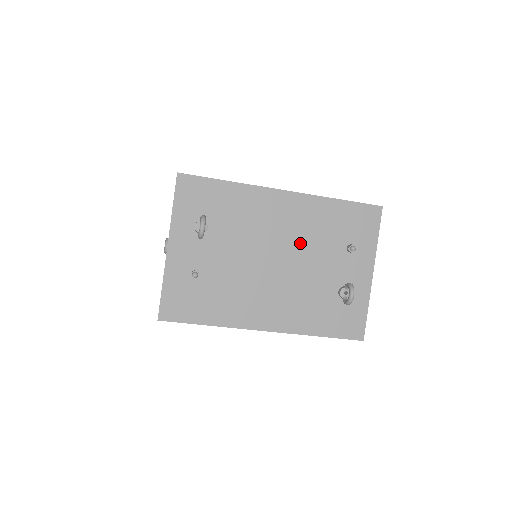
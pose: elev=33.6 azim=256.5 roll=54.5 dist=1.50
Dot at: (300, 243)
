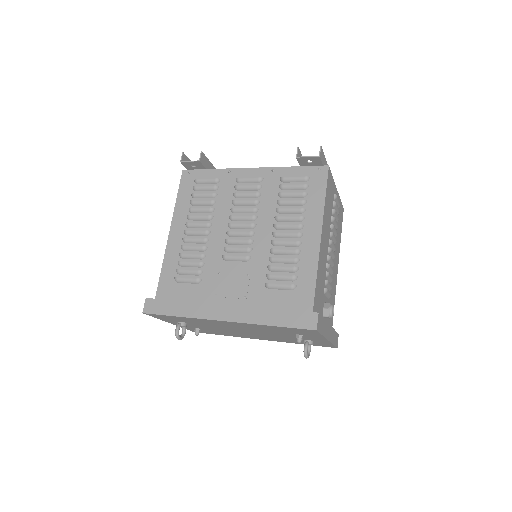
Dot at: (256, 330)
